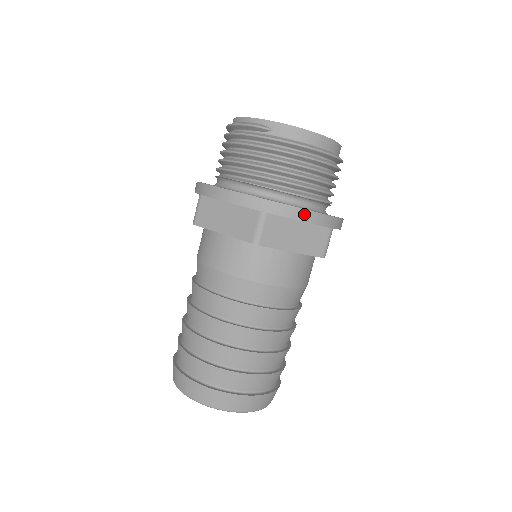
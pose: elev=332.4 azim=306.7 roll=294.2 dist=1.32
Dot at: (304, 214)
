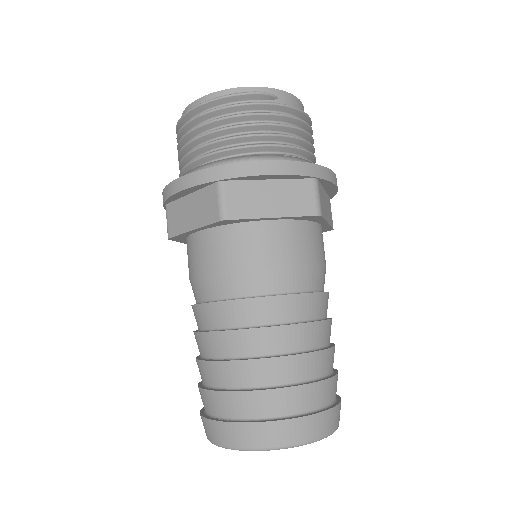
Dot at: (335, 178)
